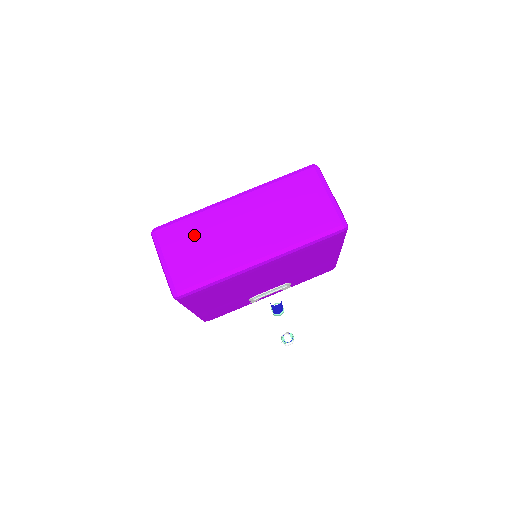
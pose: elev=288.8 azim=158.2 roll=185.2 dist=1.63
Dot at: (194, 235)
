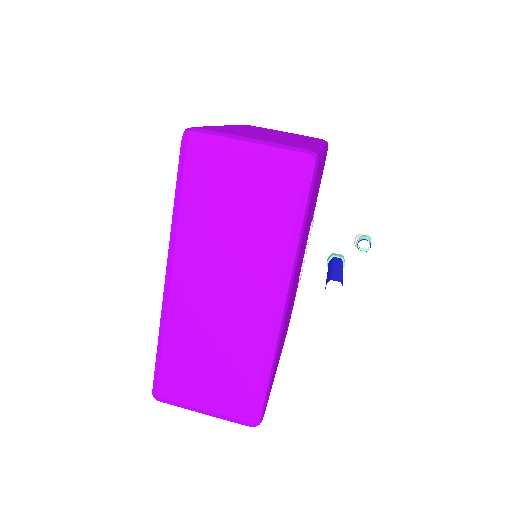
Dot at: (191, 360)
